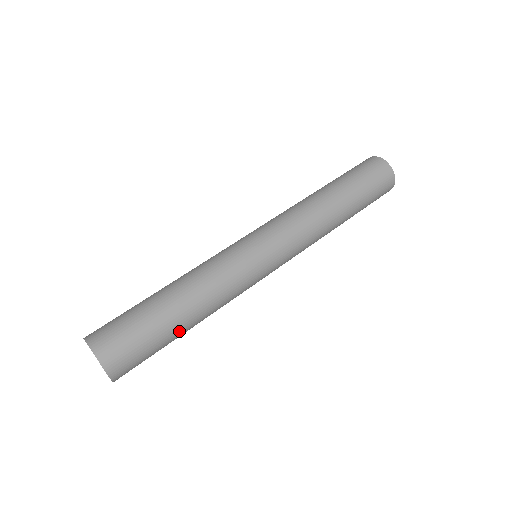
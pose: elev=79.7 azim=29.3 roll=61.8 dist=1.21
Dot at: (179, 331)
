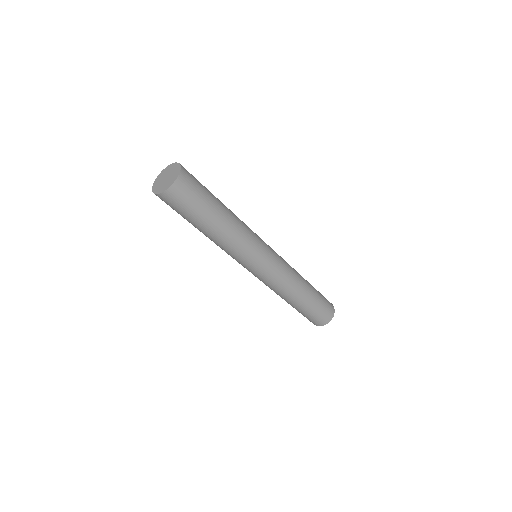
Dot at: (210, 220)
